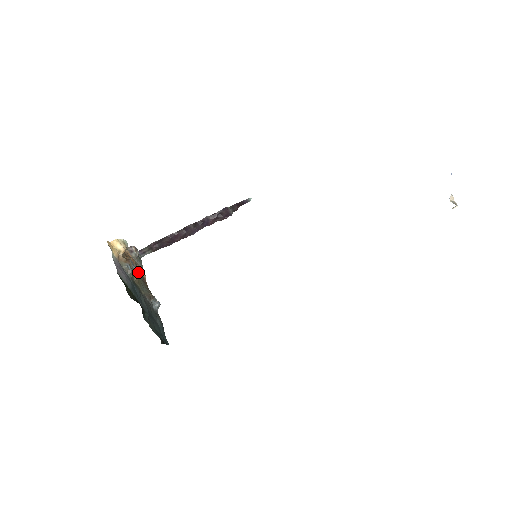
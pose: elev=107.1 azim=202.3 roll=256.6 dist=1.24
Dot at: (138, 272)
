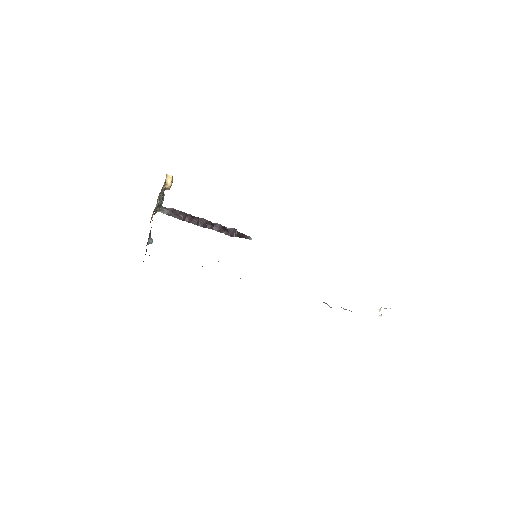
Dot at: occluded
